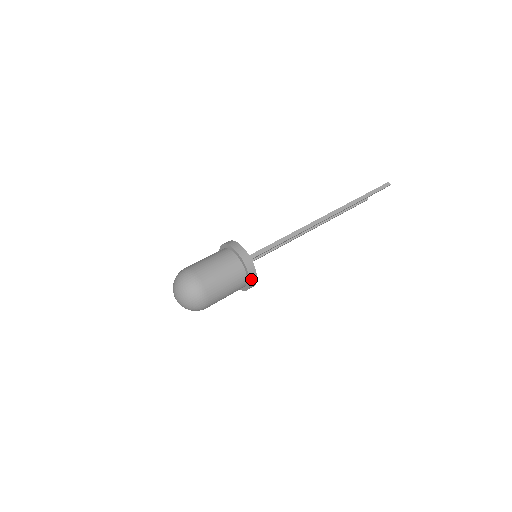
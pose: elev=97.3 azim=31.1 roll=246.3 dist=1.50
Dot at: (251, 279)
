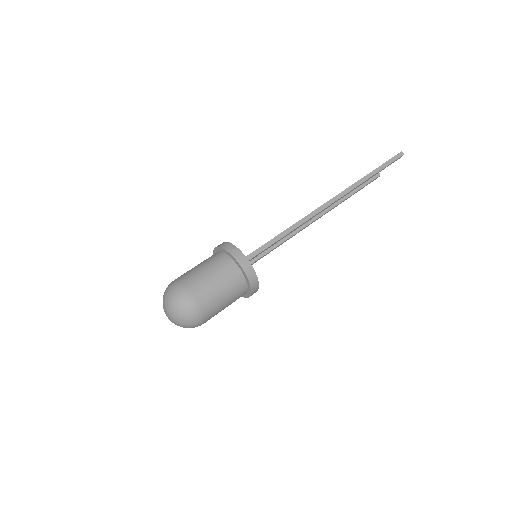
Dot at: (251, 283)
